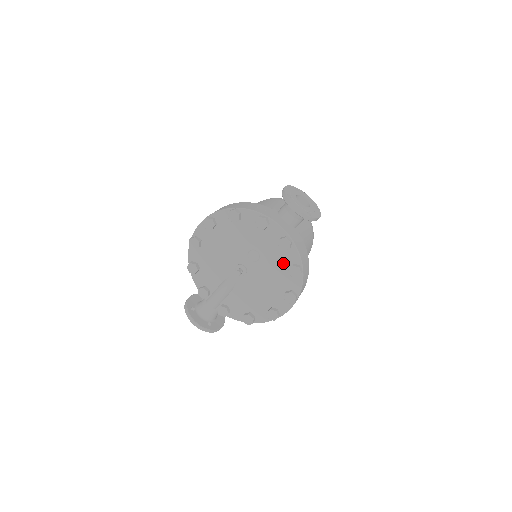
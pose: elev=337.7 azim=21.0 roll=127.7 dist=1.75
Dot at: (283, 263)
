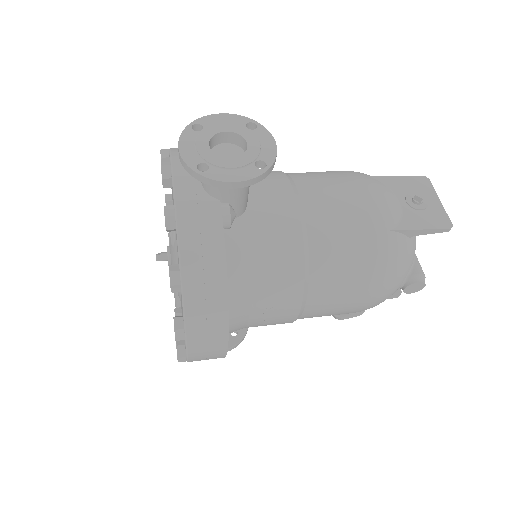
Dot at: occluded
